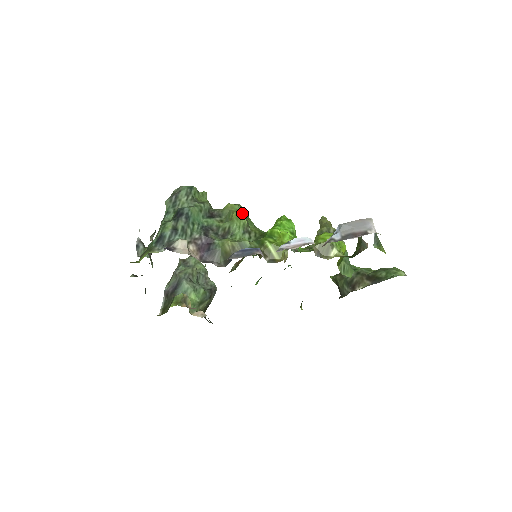
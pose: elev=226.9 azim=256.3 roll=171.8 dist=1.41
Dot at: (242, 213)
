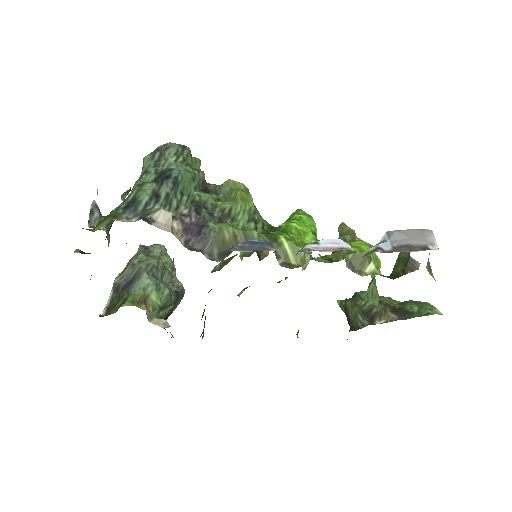
Dot at: (249, 194)
